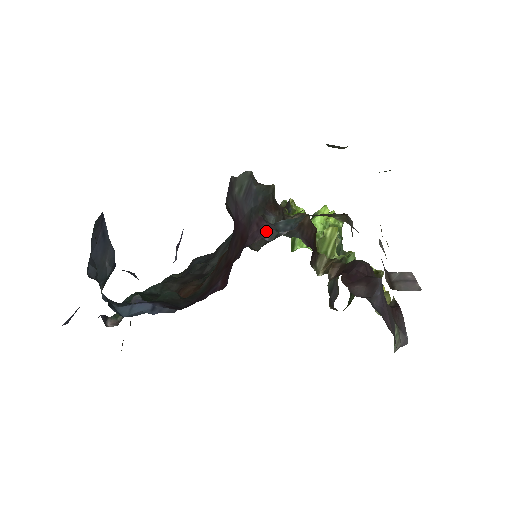
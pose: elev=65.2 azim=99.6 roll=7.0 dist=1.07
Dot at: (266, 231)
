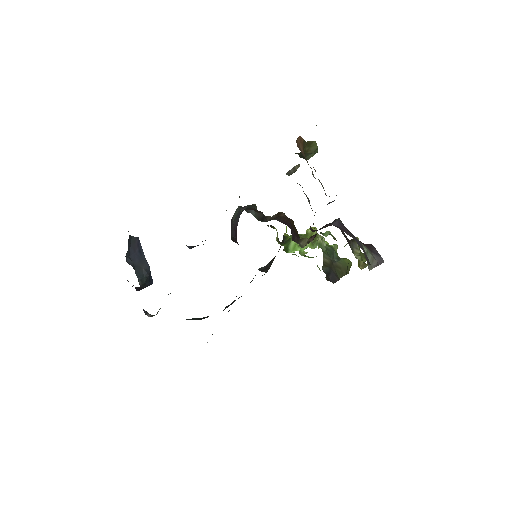
Dot at: (243, 208)
